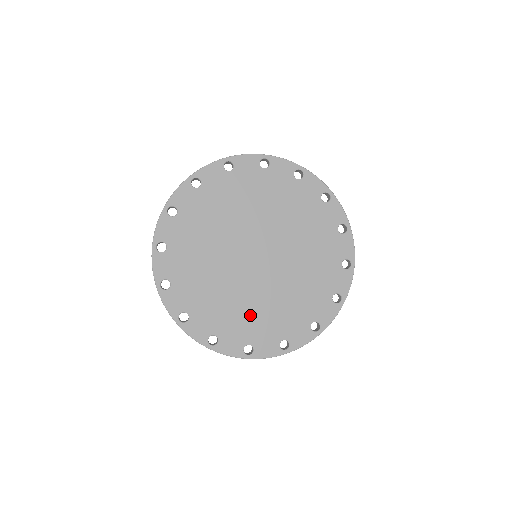
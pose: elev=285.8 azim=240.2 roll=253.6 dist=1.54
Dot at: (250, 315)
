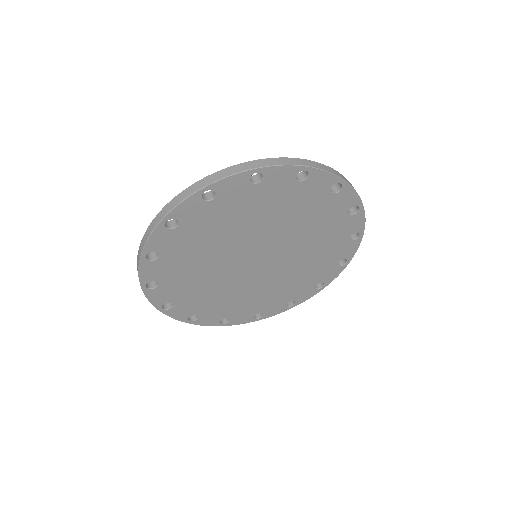
Dot at: (234, 301)
